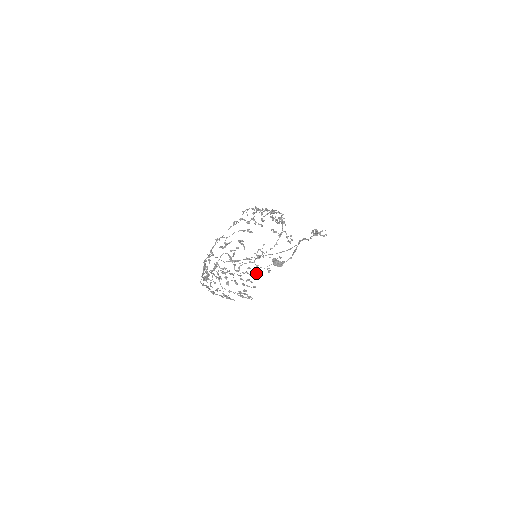
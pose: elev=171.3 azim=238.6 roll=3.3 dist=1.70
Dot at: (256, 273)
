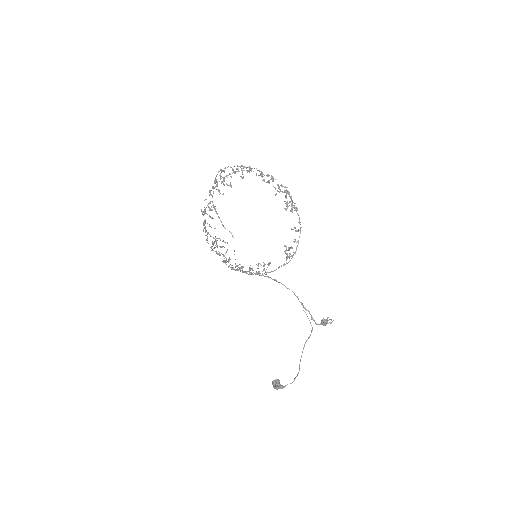
Dot at: (242, 270)
